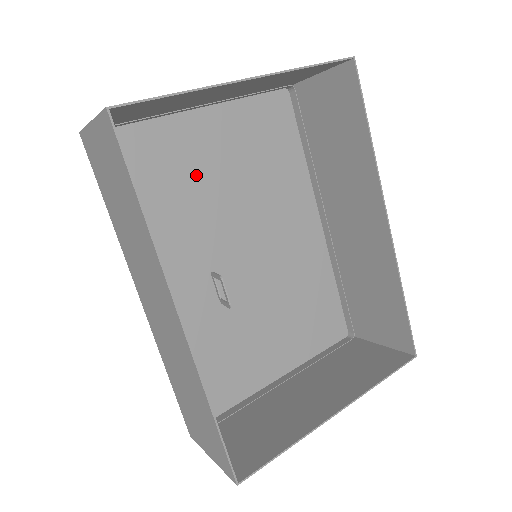
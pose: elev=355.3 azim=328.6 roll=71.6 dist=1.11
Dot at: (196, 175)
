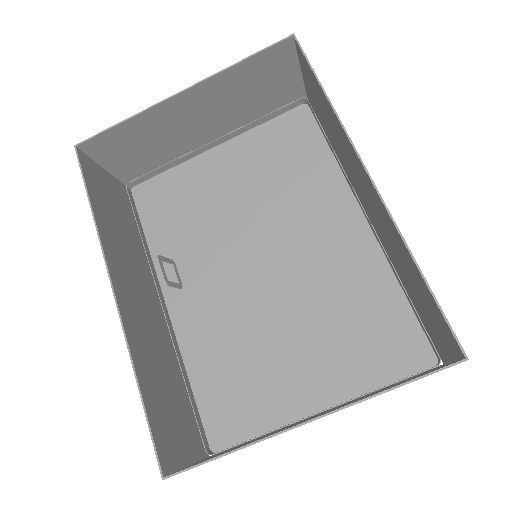
Dot at: (215, 199)
